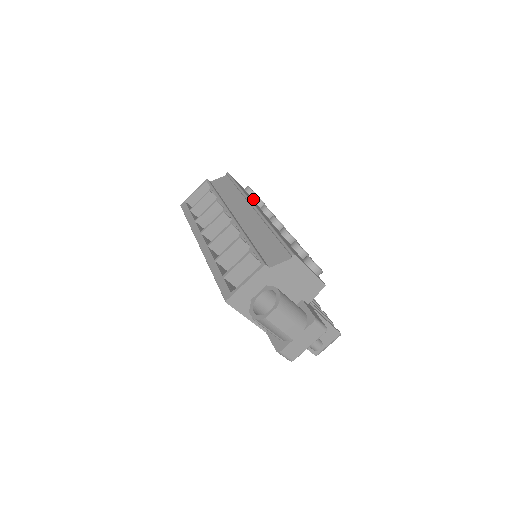
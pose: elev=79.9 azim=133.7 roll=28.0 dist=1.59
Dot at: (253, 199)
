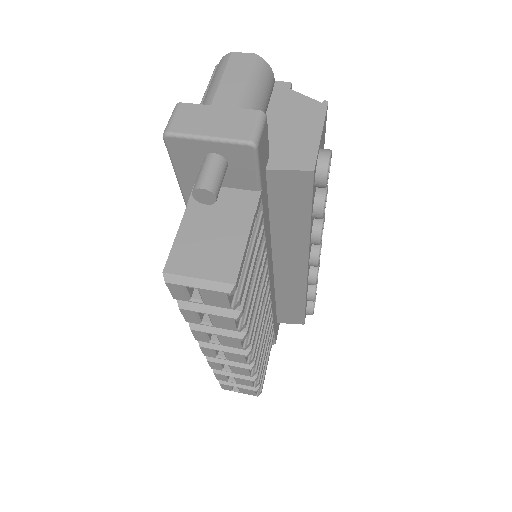
Dot at: occluded
